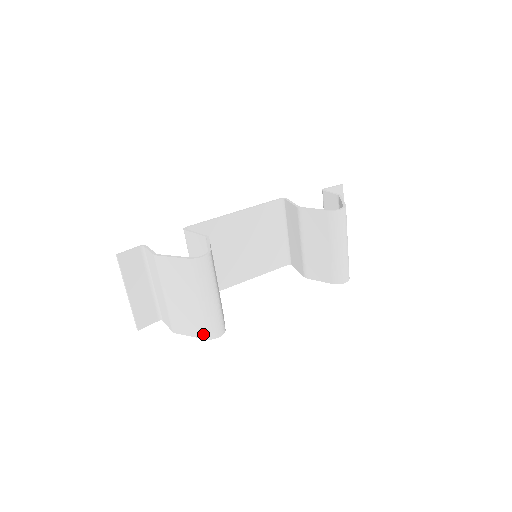
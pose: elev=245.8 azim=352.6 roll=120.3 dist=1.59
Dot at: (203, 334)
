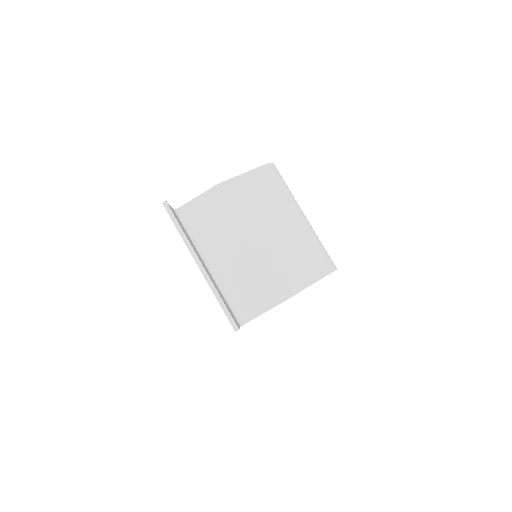
Dot at: (324, 267)
